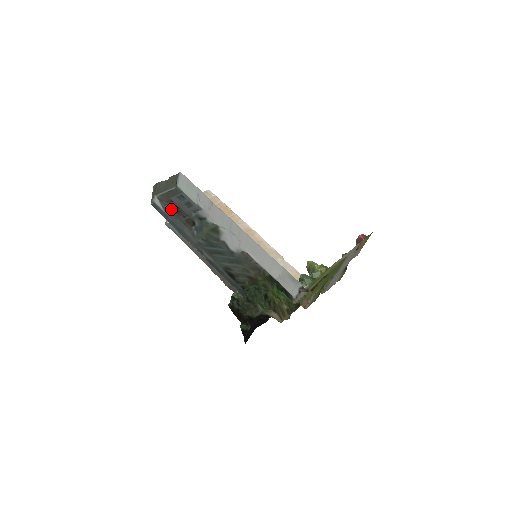
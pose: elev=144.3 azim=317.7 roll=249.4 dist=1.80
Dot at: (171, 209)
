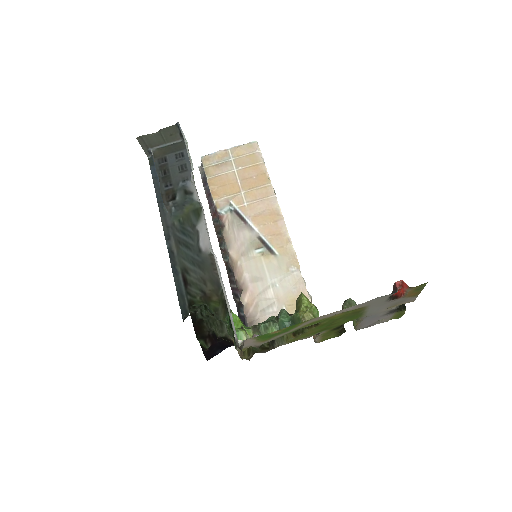
Dot at: (158, 171)
